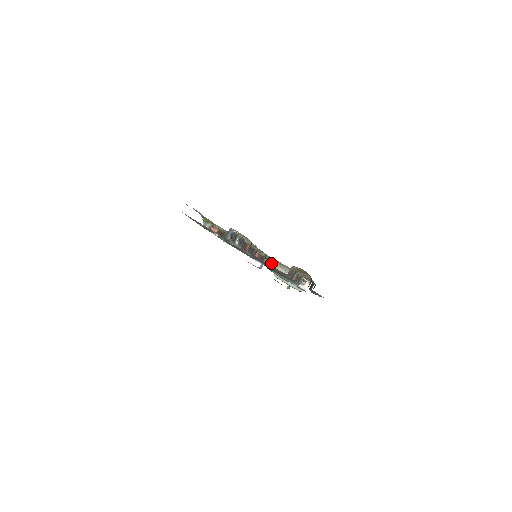
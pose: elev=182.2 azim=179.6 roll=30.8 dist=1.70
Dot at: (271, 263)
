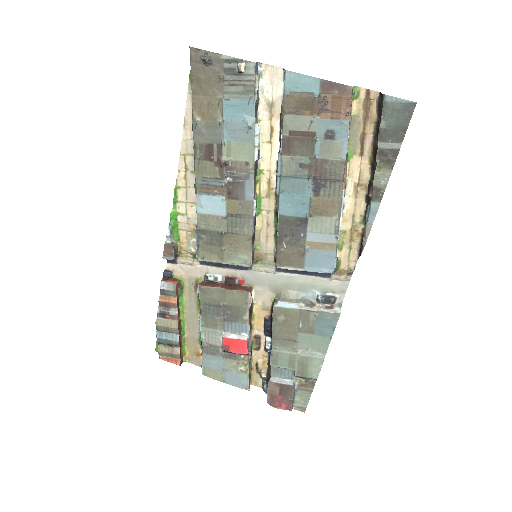
Dot at: (266, 319)
